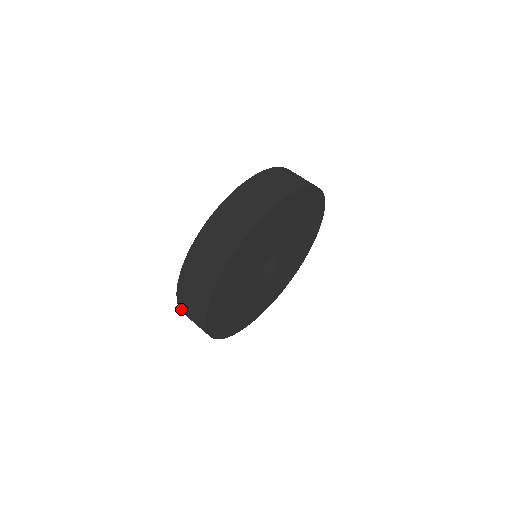
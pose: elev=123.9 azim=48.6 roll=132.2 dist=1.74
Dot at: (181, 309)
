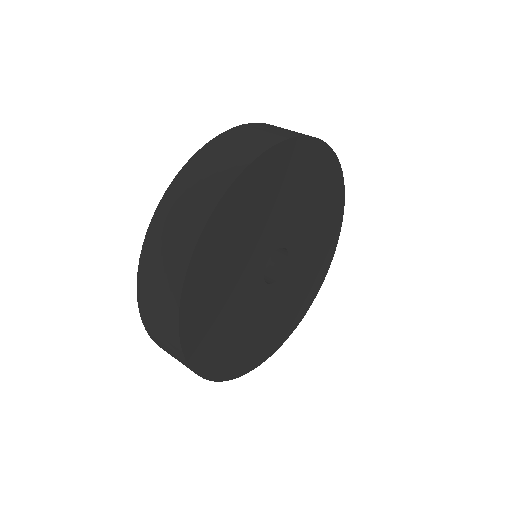
Dot at: (143, 316)
